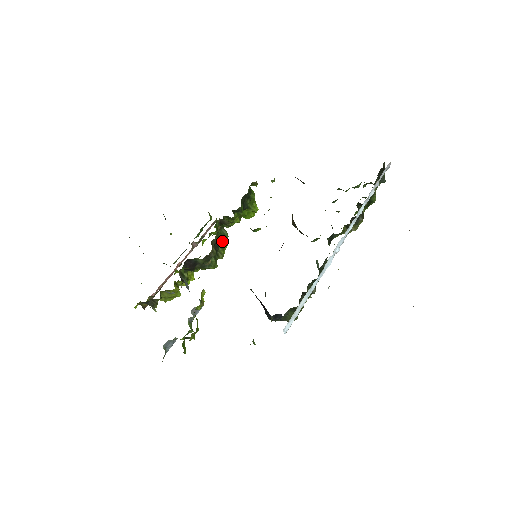
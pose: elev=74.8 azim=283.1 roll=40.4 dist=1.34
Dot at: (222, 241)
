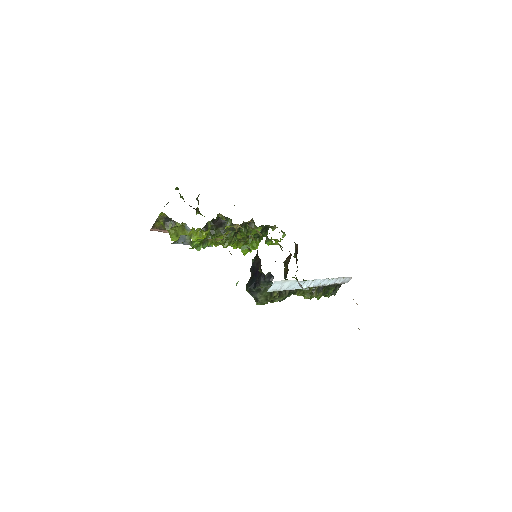
Dot at: (236, 236)
